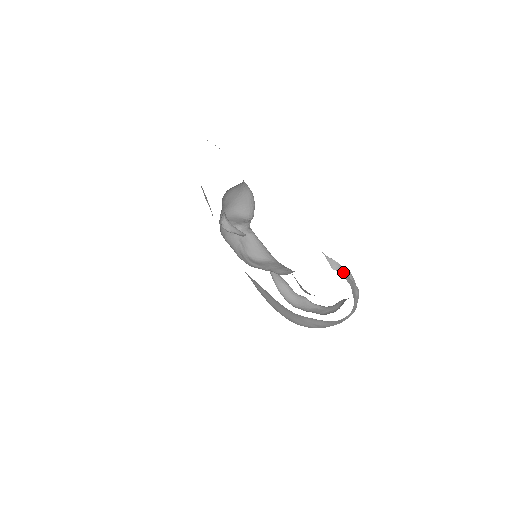
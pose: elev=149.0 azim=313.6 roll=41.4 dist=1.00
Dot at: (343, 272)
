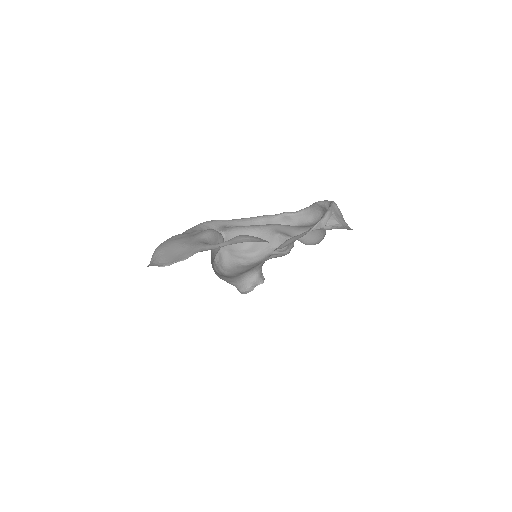
Dot at: (328, 220)
